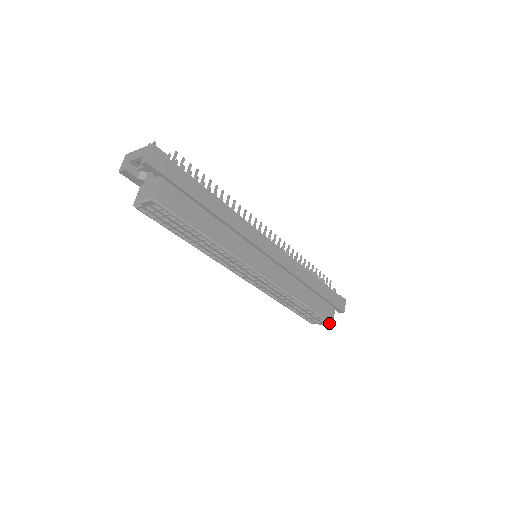
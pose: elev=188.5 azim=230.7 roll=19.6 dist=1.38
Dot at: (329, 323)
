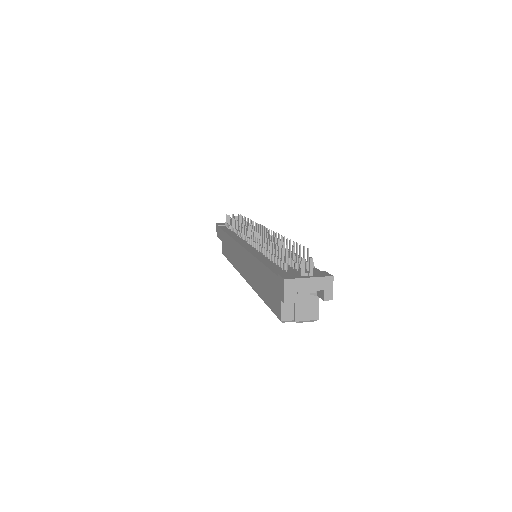
Dot at: occluded
